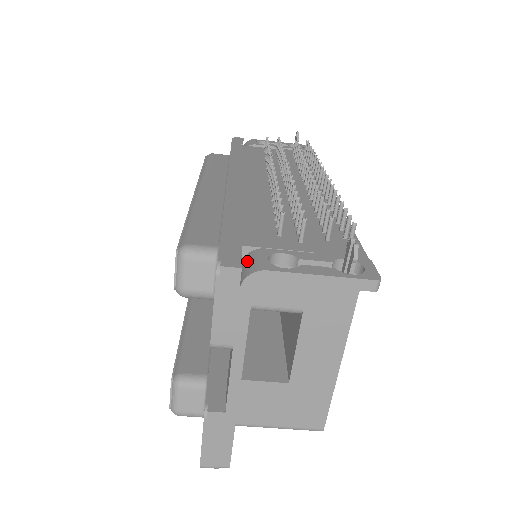
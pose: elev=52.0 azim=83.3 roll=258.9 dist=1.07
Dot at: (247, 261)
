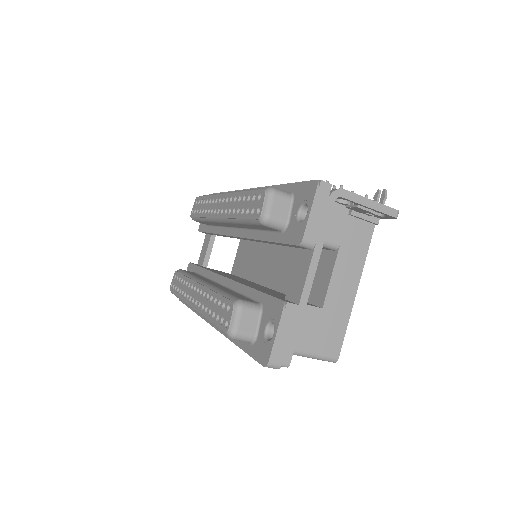
Dot at: occluded
